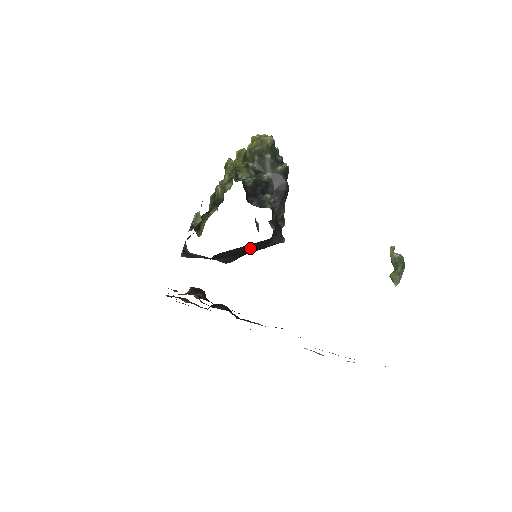
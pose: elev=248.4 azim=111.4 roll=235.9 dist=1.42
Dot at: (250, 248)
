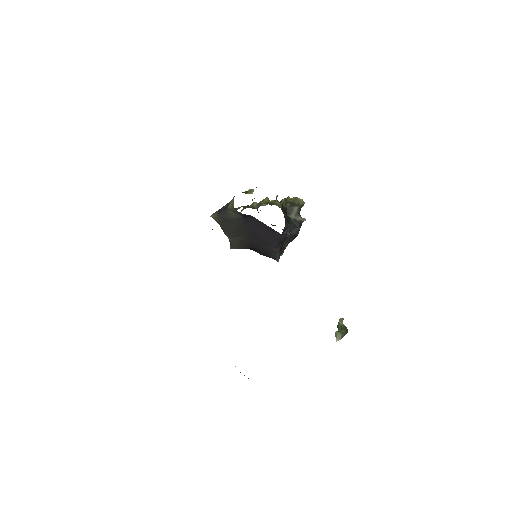
Dot at: (267, 236)
